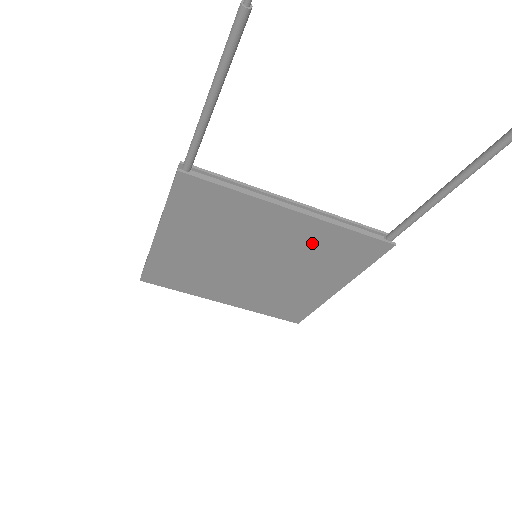
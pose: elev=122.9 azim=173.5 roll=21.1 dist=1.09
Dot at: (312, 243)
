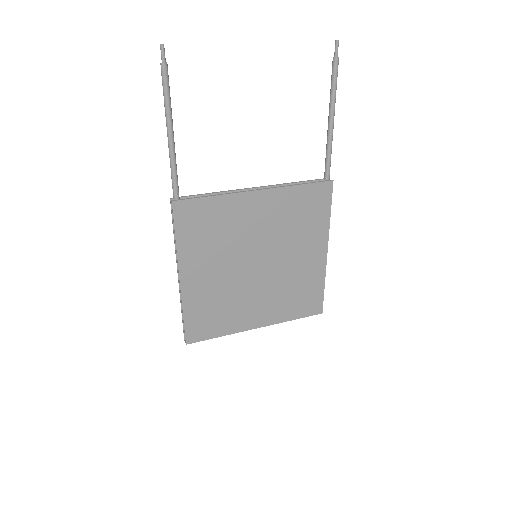
Dot at: (284, 214)
